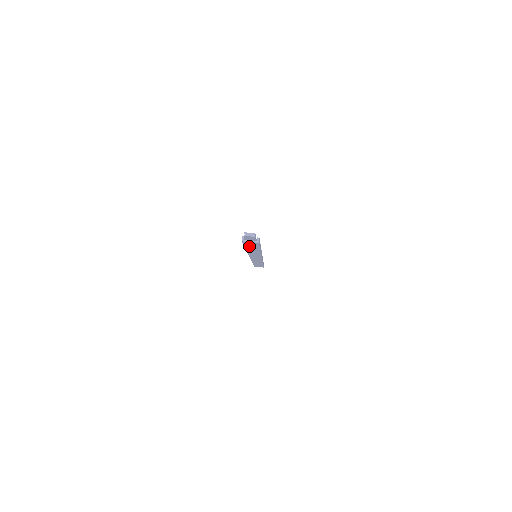
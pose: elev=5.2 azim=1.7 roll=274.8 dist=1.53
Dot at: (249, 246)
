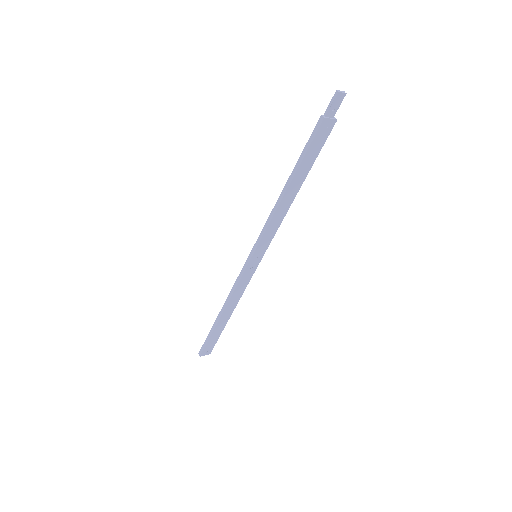
Dot at: (309, 155)
